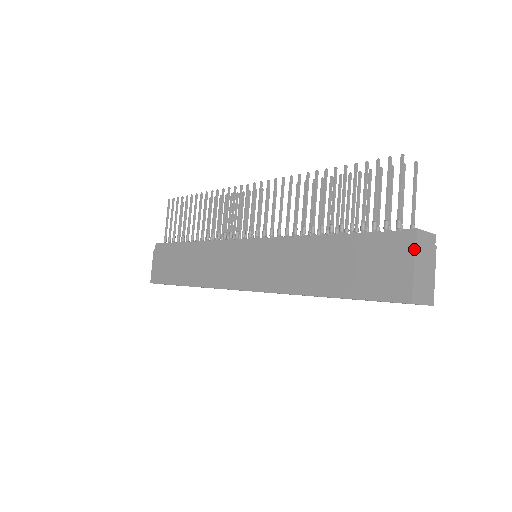
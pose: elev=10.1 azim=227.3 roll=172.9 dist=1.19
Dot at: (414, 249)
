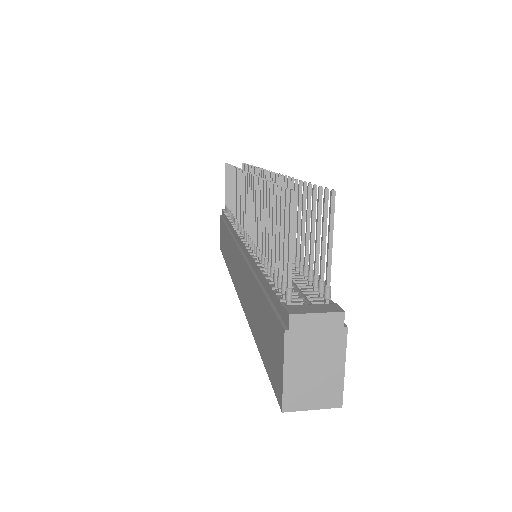
Dot at: (283, 343)
